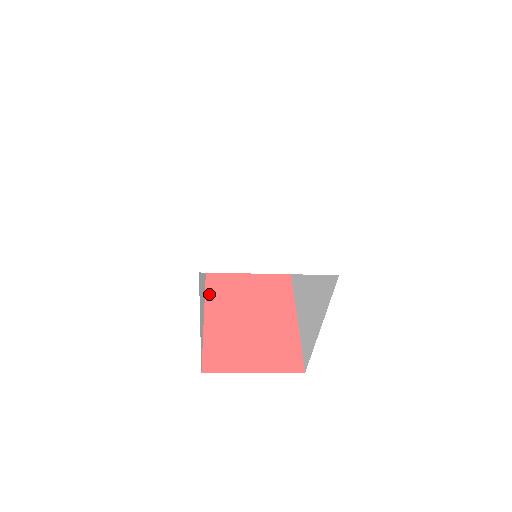
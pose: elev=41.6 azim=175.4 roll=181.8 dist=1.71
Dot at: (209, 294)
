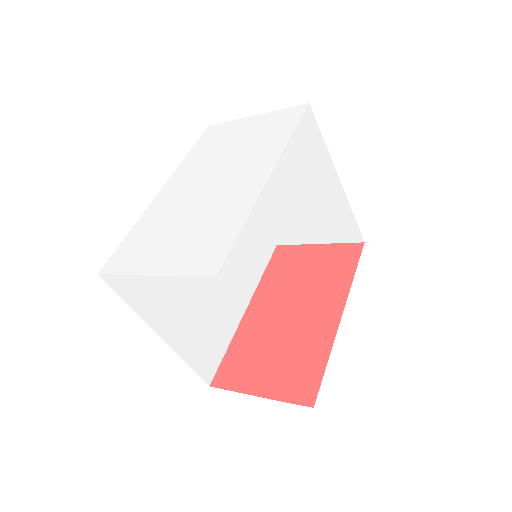
Dot at: (254, 300)
